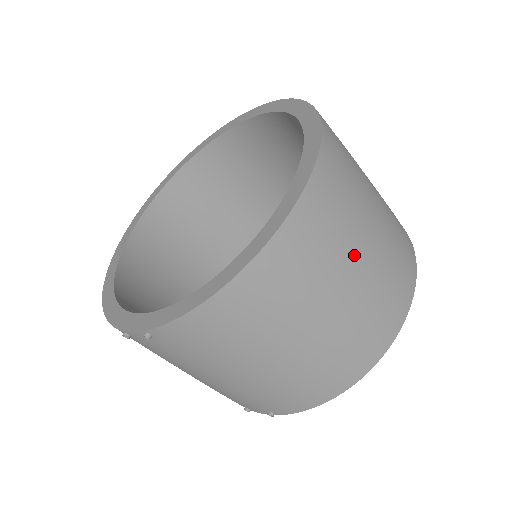
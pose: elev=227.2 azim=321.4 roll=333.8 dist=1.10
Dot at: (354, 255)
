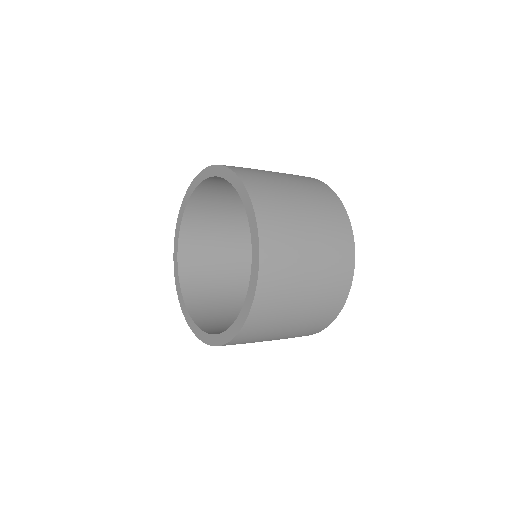
Dot at: (289, 319)
